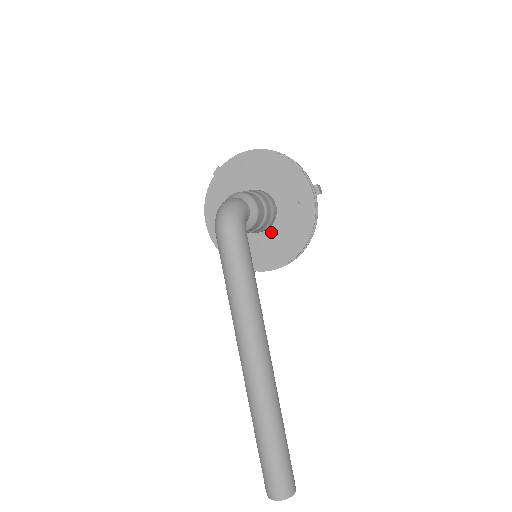
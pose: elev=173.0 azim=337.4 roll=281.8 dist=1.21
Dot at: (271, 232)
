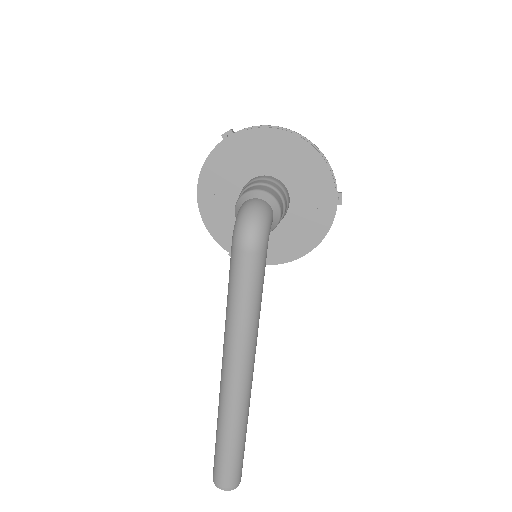
Dot at: occluded
